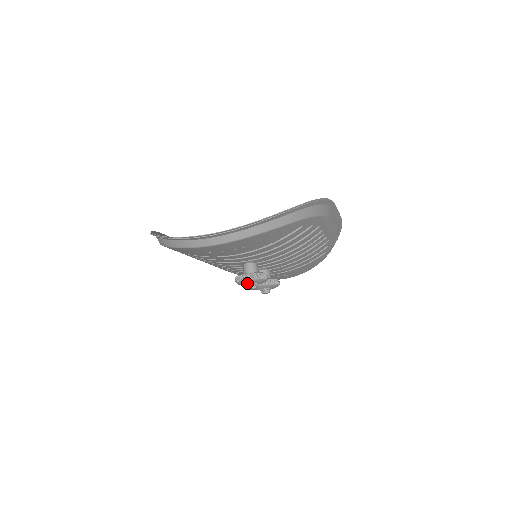
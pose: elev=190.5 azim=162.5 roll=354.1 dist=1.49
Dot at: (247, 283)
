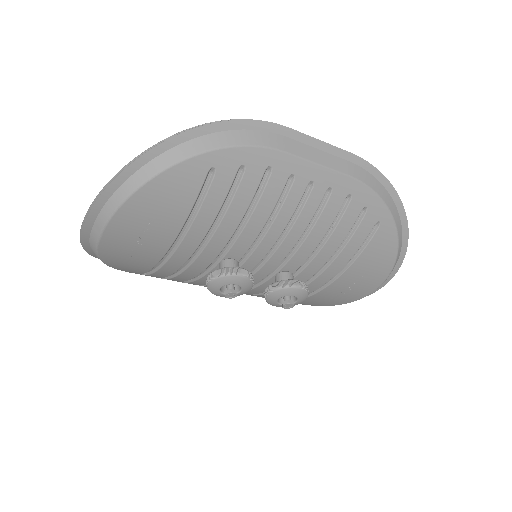
Dot at: (217, 288)
